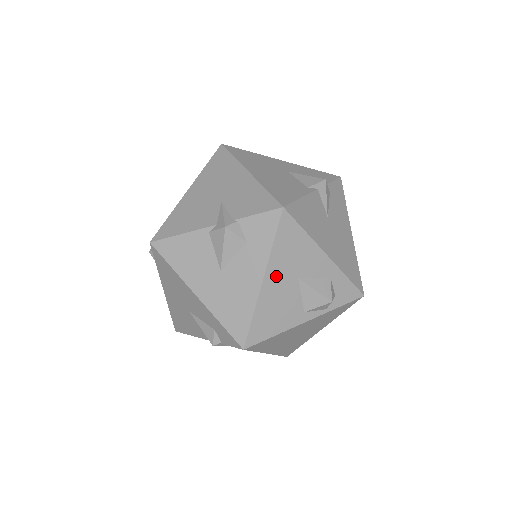
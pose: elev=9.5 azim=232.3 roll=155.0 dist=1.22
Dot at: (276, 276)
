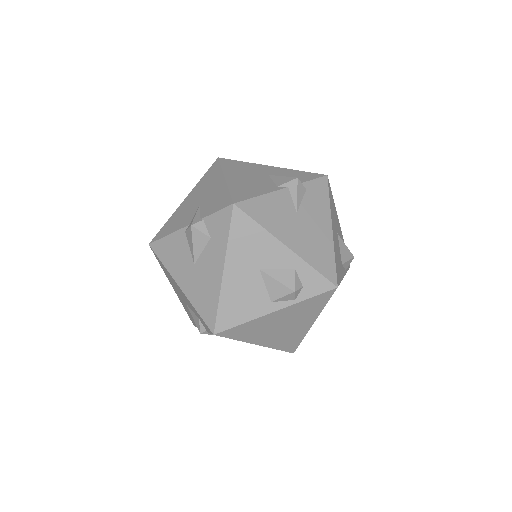
Dot at: (236, 267)
